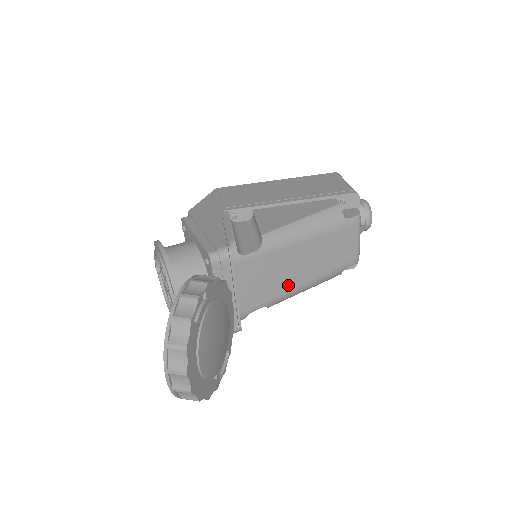
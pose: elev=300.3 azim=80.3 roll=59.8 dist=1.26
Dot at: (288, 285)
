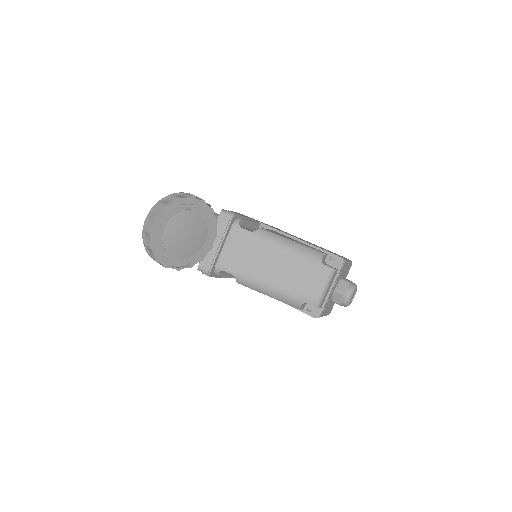
Dot at: (257, 274)
